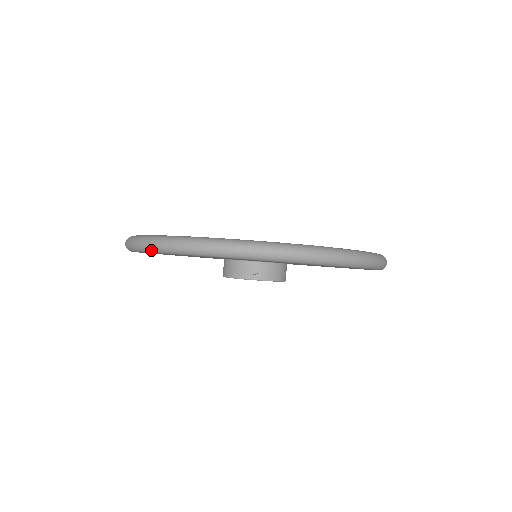
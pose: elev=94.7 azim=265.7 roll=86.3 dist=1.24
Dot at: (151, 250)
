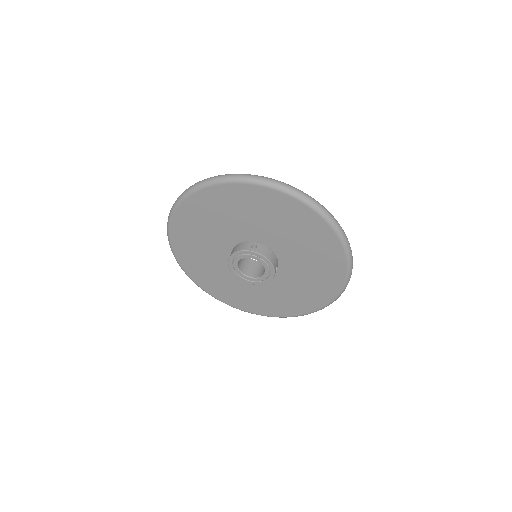
Dot at: (192, 189)
